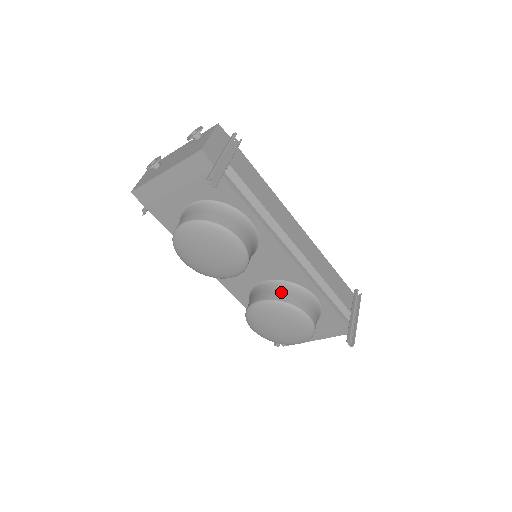
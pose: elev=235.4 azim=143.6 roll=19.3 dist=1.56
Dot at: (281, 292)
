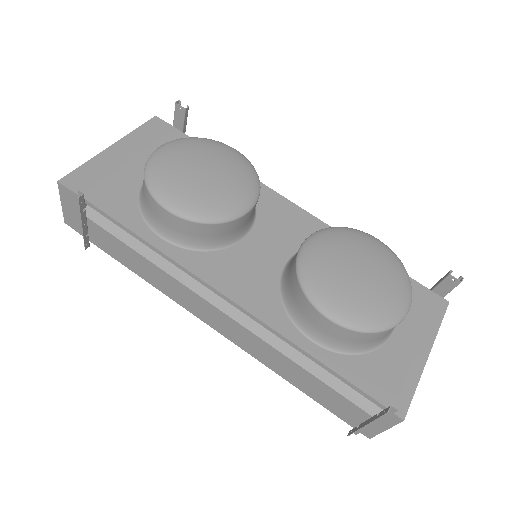
Dot at: occluded
